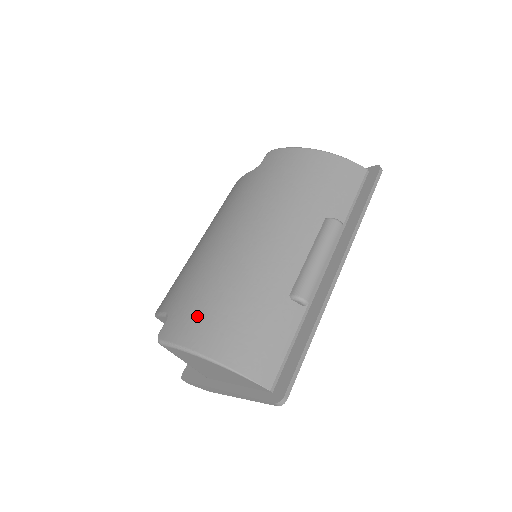
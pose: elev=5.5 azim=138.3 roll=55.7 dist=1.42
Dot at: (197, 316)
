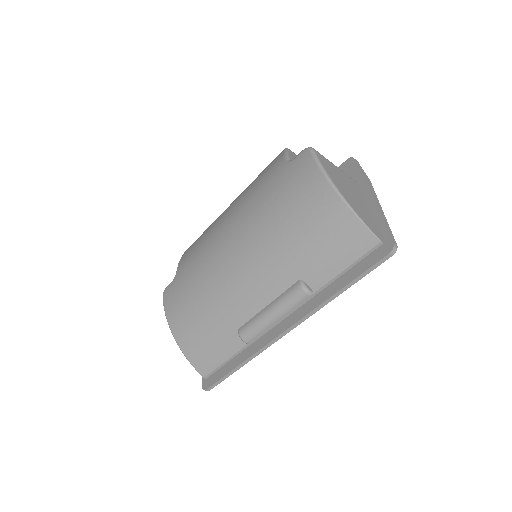
Dot at: (180, 301)
